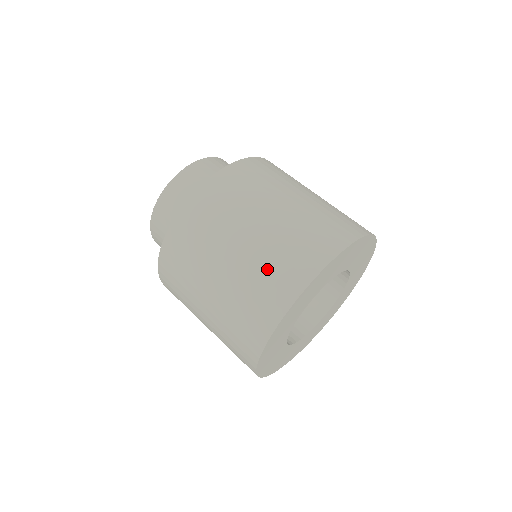
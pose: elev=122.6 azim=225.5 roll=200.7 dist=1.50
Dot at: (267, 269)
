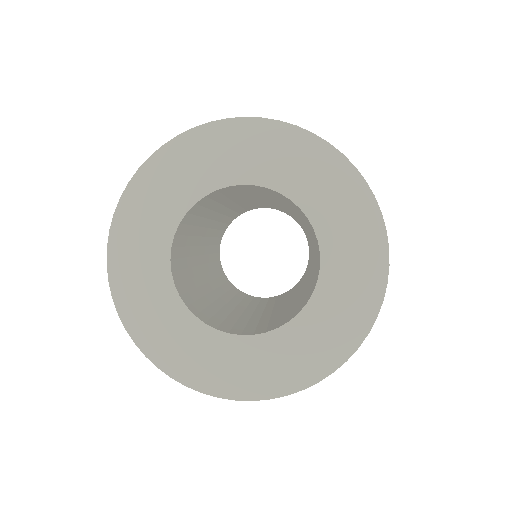
Dot at: occluded
